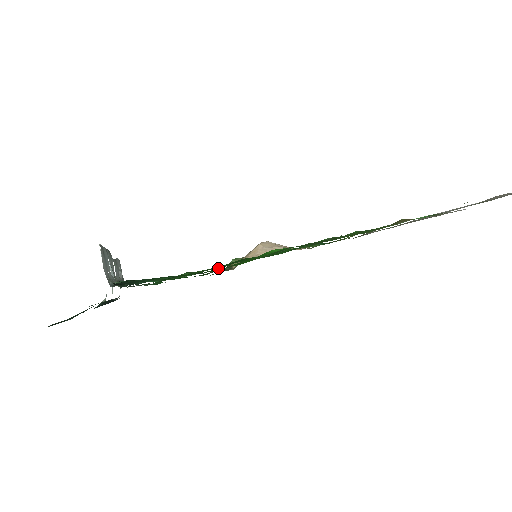
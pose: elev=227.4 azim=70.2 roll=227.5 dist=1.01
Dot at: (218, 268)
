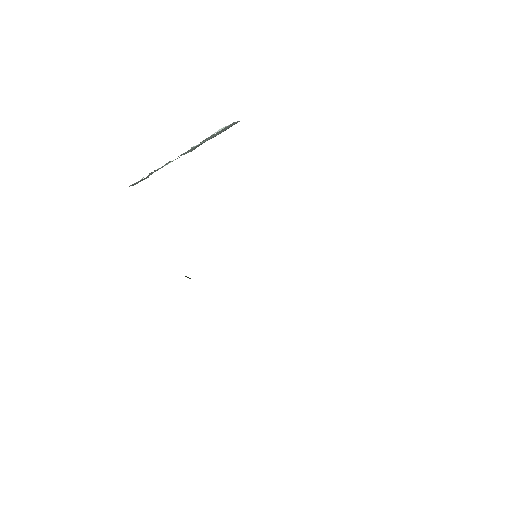
Dot at: occluded
